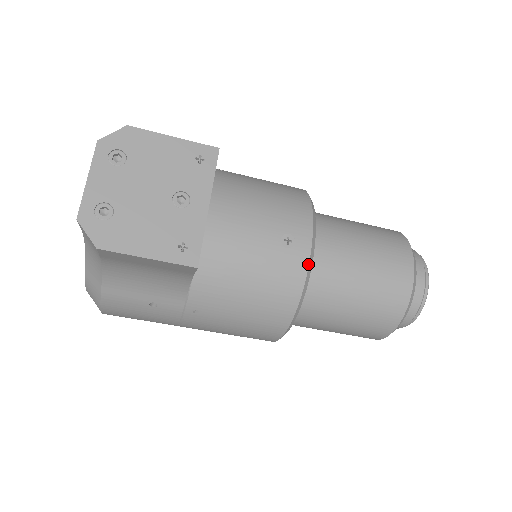
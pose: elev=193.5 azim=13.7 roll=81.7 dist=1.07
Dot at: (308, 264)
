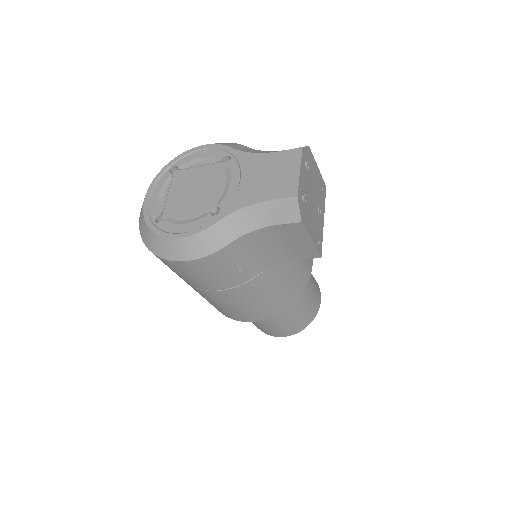
Dot at: (310, 275)
